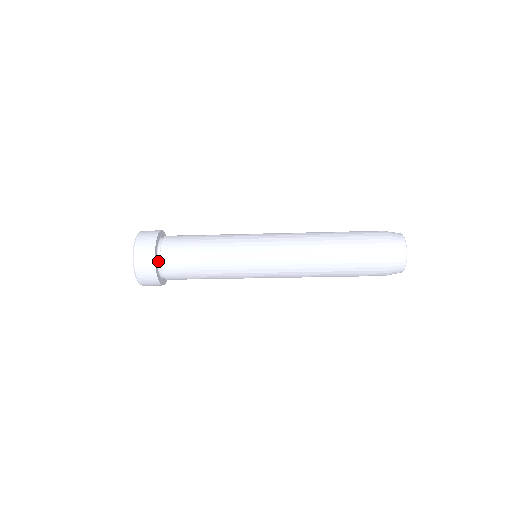
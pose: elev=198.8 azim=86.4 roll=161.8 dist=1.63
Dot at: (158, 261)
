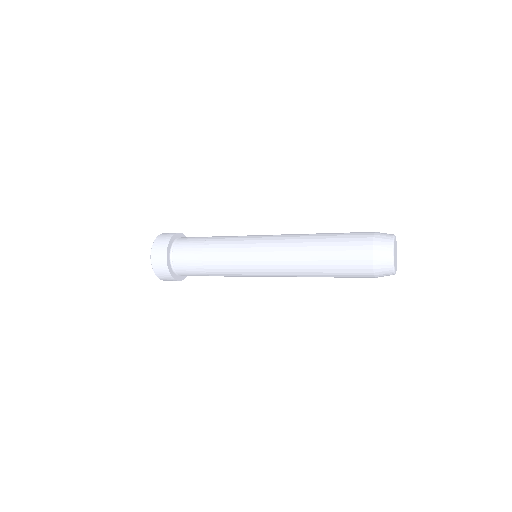
Dot at: (174, 270)
